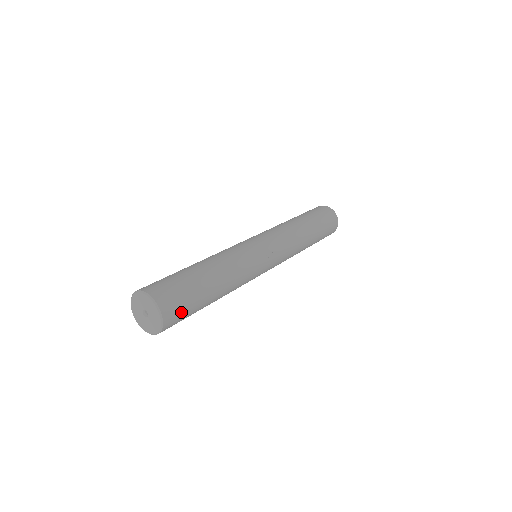
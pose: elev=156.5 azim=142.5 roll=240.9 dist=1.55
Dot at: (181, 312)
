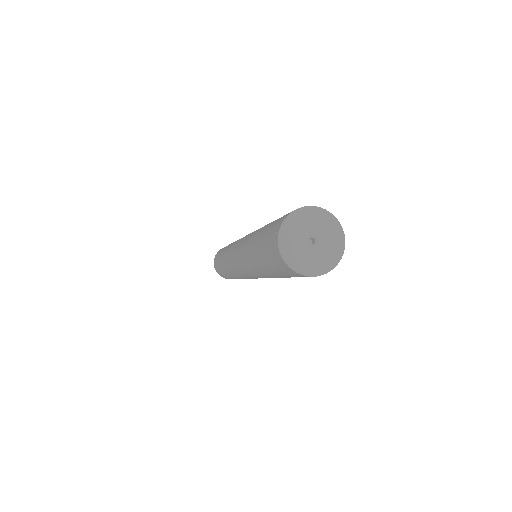
Dot at: occluded
